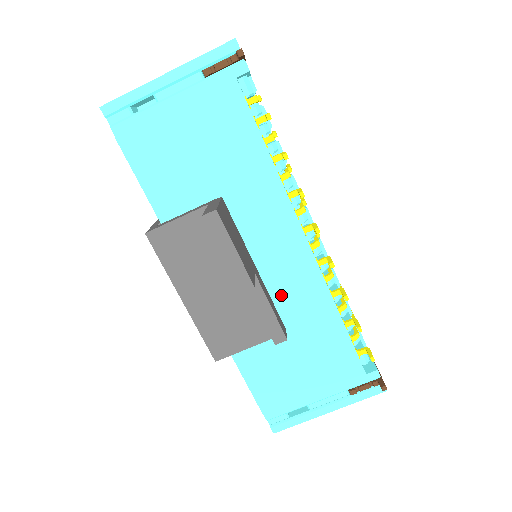
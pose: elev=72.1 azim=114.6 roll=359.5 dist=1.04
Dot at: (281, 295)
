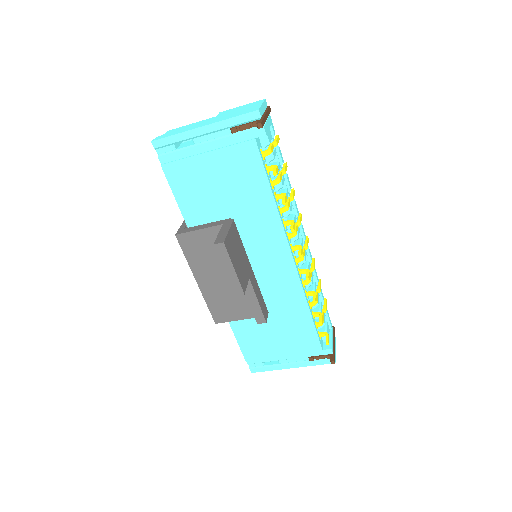
Dot at: (269, 289)
